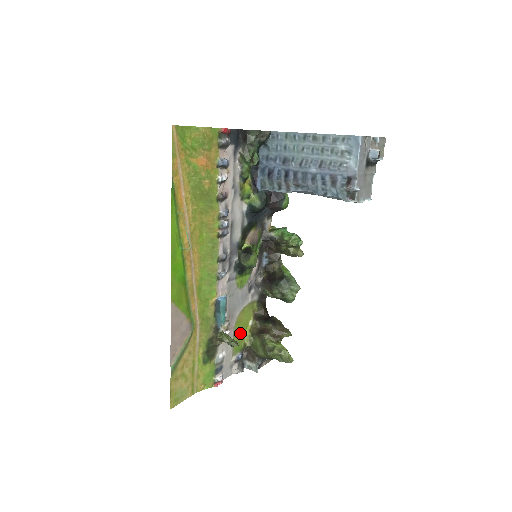
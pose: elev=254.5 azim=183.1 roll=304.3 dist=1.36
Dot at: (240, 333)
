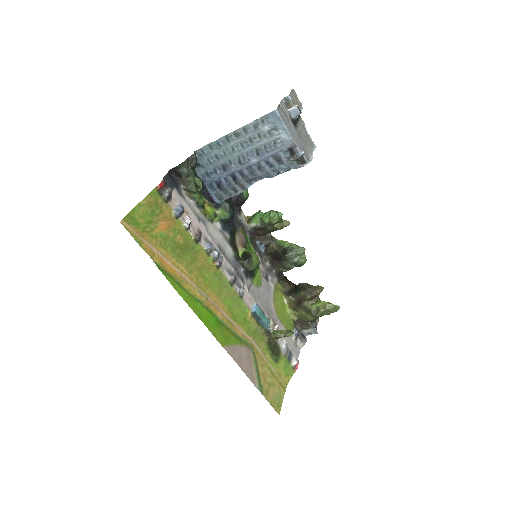
Dot at: (284, 316)
